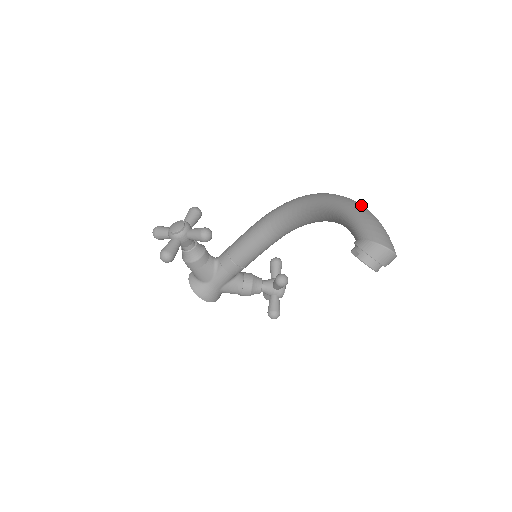
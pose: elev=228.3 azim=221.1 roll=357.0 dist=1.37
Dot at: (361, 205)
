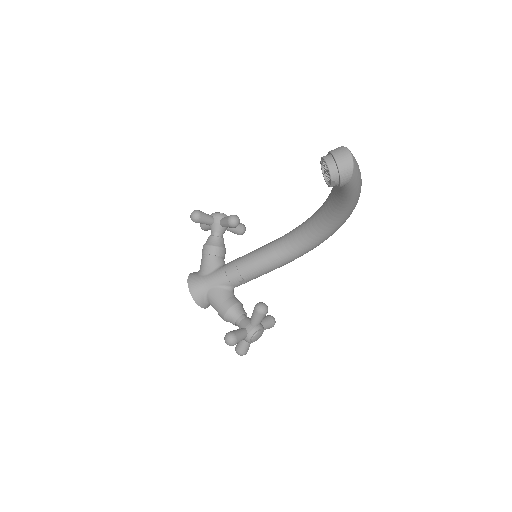
Dot at: occluded
